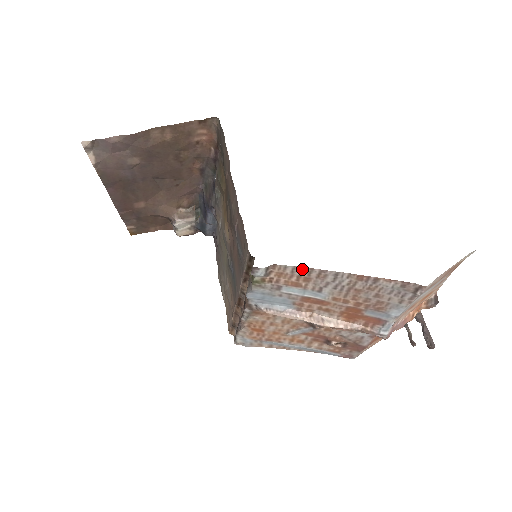
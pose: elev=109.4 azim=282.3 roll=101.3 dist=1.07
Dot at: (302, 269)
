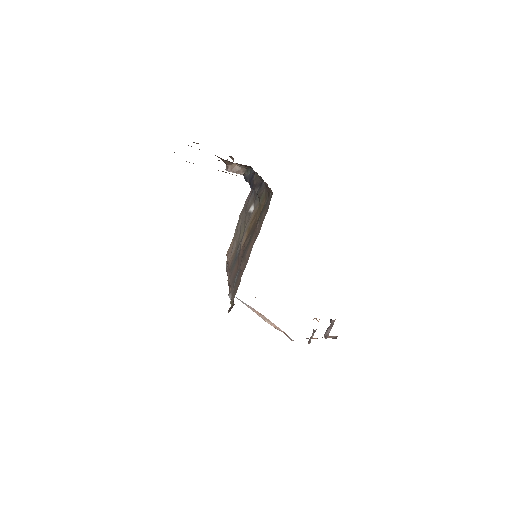
Dot at: occluded
